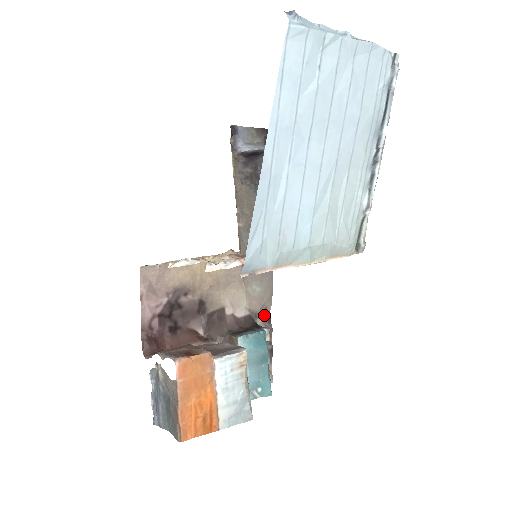
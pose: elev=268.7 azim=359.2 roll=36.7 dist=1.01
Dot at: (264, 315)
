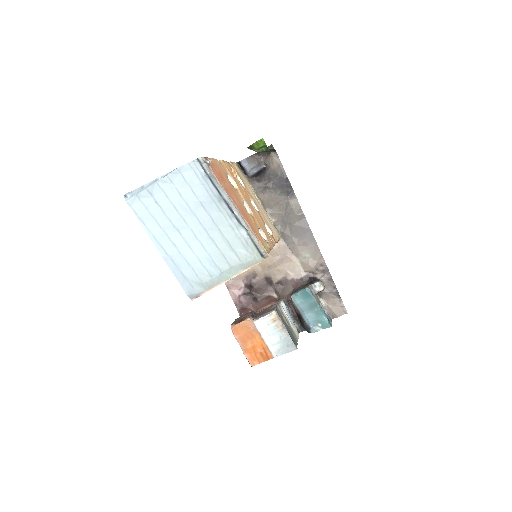
Dot at: (322, 270)
